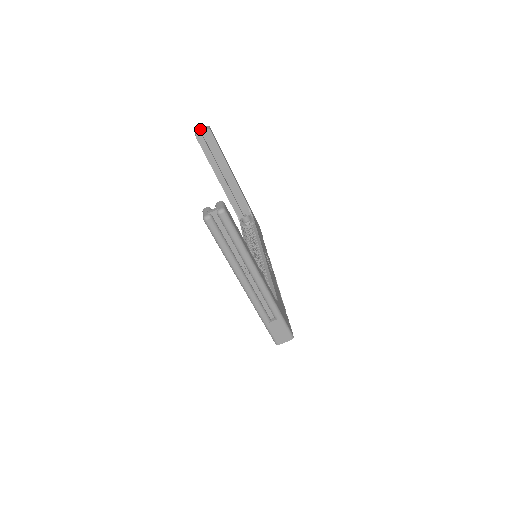
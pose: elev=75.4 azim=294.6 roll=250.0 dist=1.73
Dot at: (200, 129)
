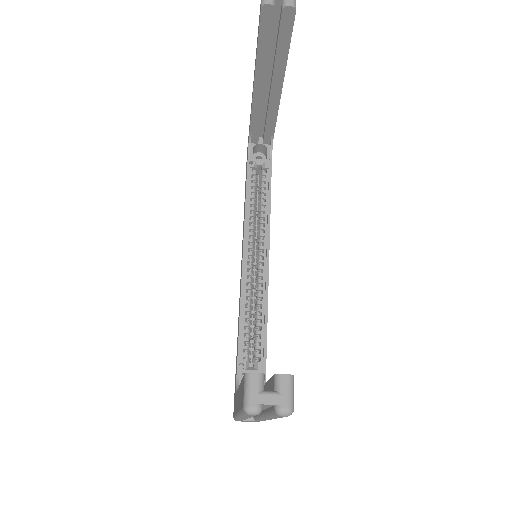
Dot at: out of frame
